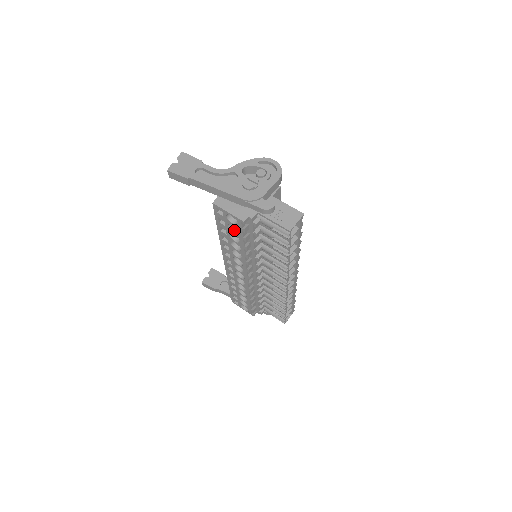
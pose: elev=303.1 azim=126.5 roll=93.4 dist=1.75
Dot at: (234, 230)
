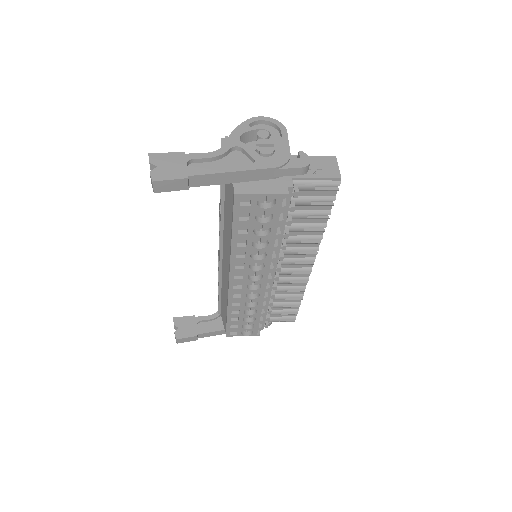
Dot at: (261, 220)
